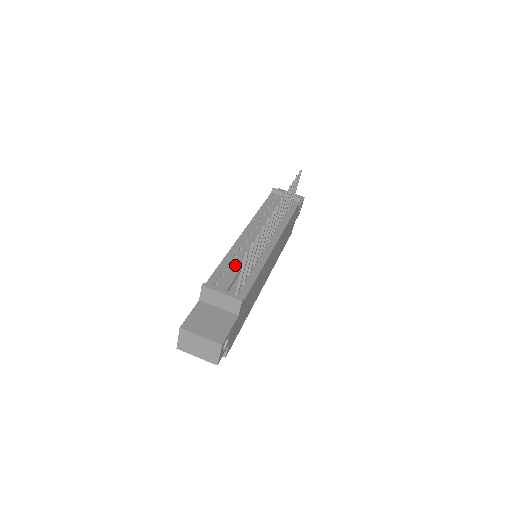
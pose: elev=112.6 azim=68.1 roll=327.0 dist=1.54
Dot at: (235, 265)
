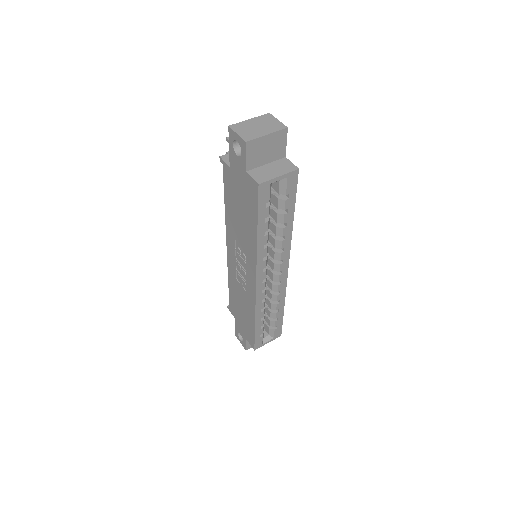
Dot at: occluded
